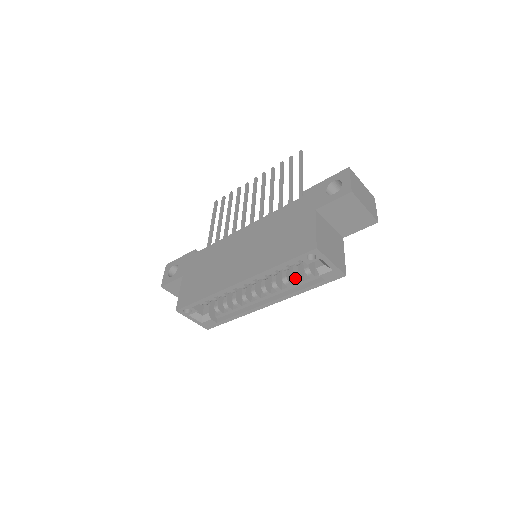
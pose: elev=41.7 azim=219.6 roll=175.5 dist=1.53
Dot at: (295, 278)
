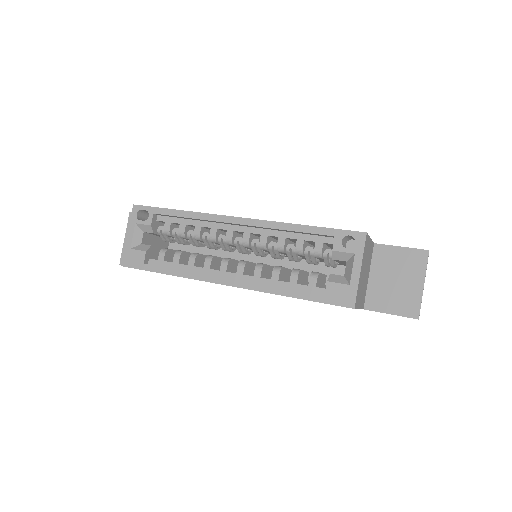
Dot at: (292, 272)
